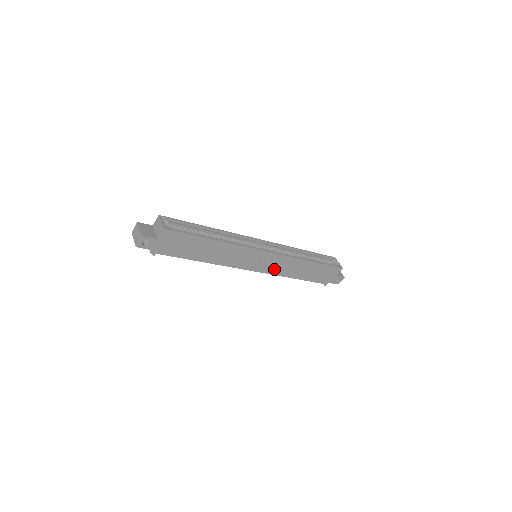
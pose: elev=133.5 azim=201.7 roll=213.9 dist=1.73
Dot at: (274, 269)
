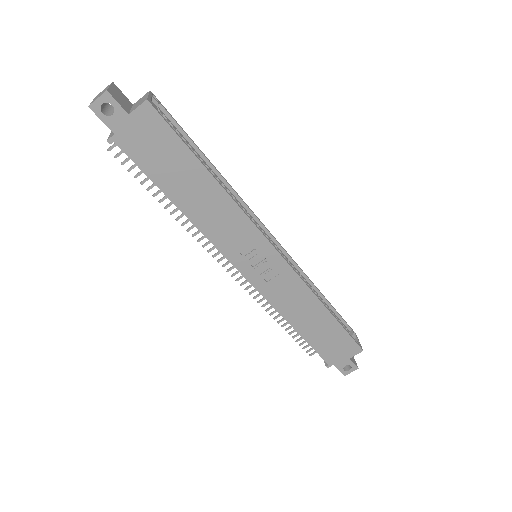
Dot at: (272, 291)
